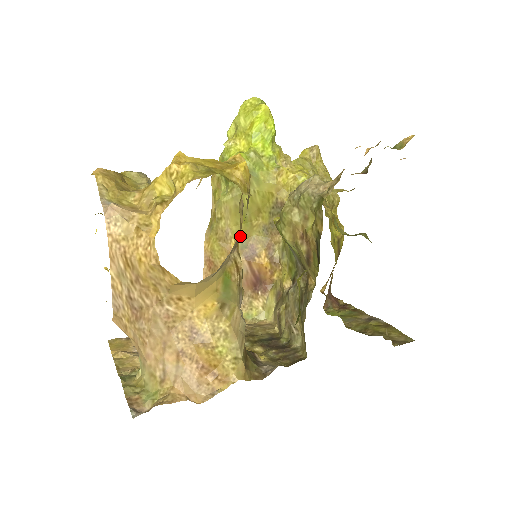
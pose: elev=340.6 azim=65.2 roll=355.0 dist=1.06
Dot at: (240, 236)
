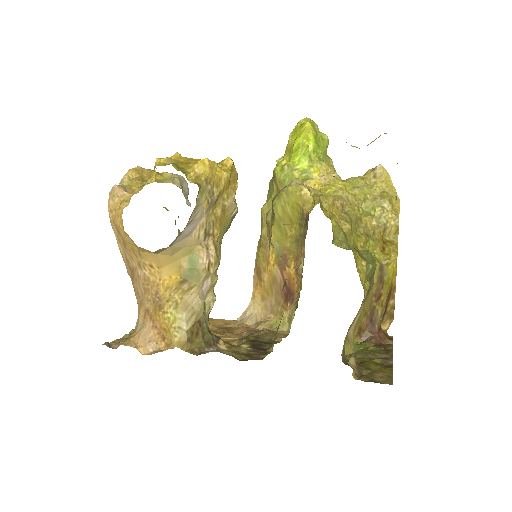
Dot at: (277, 245)
